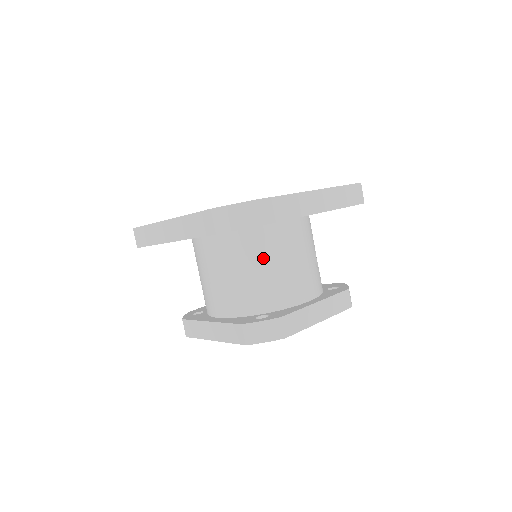
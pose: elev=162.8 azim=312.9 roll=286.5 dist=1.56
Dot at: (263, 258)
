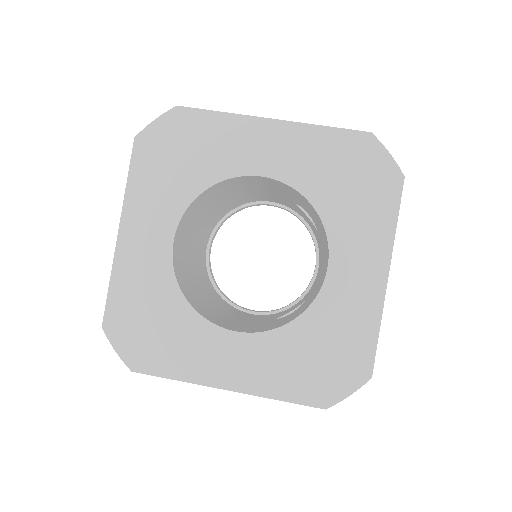
Dot at: occluded
